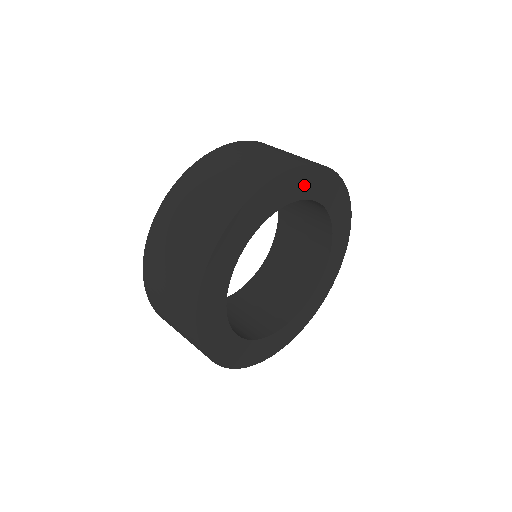
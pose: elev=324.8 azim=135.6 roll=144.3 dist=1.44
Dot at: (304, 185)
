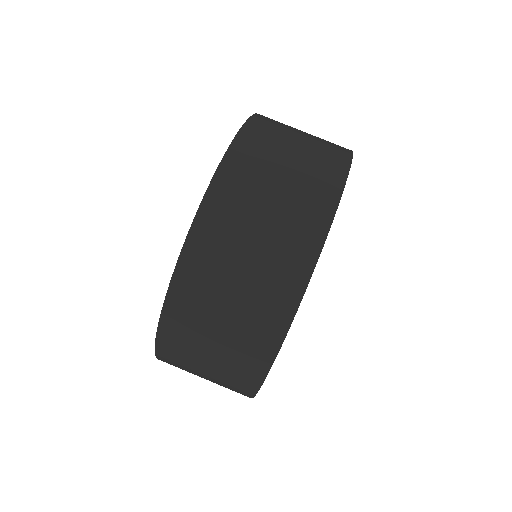
Dot at: occluded
